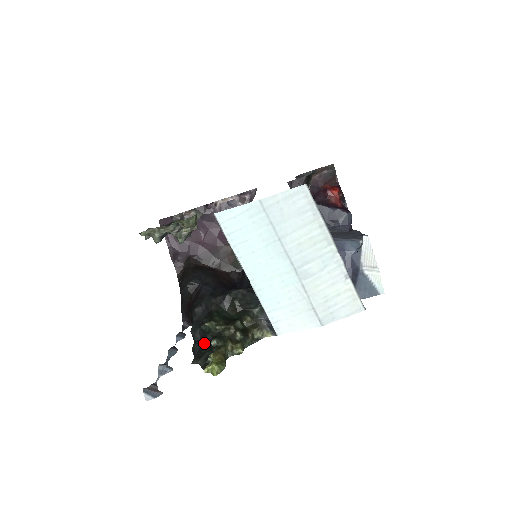
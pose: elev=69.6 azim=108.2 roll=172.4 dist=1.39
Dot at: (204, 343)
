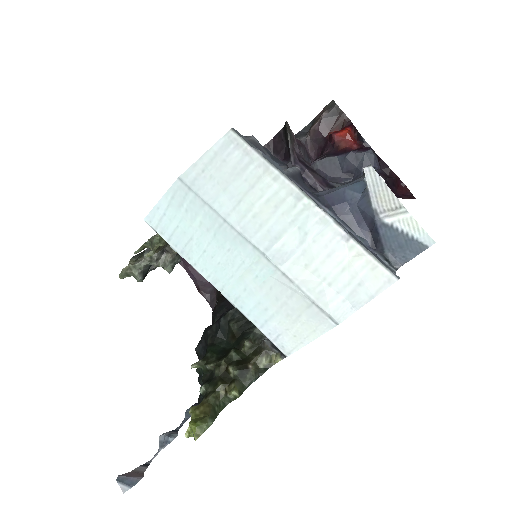
Dot at: occluded
